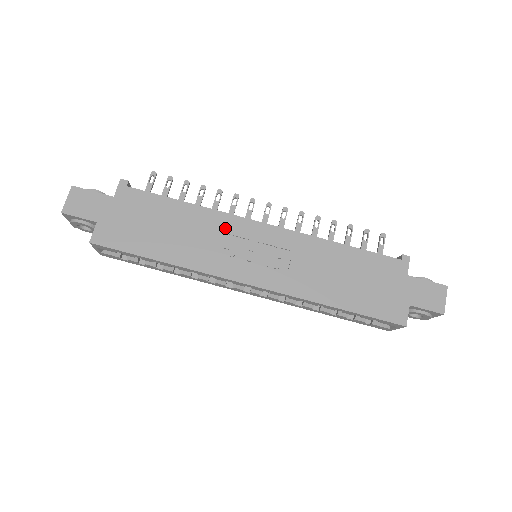
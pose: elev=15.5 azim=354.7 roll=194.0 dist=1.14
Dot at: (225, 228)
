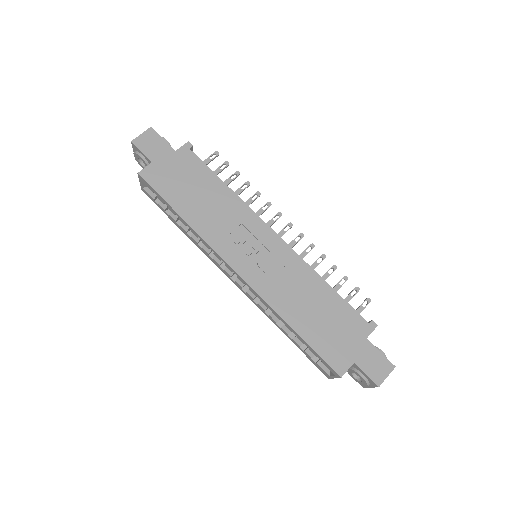
Dot at: (244, 219)
